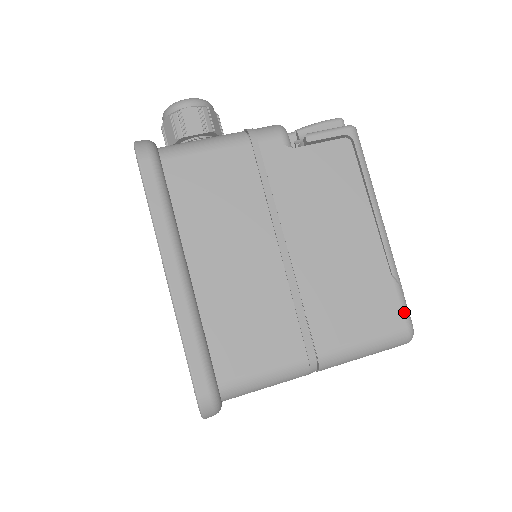
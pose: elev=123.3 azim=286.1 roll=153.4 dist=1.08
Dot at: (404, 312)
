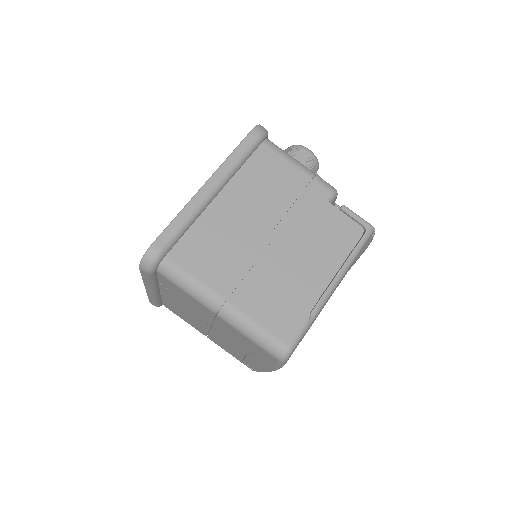
Dot at: (296, 337)
